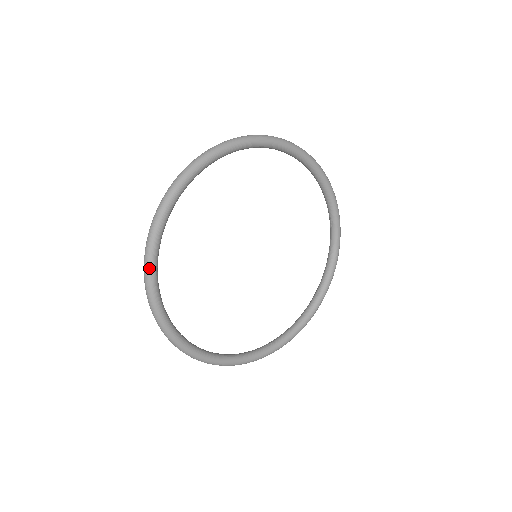
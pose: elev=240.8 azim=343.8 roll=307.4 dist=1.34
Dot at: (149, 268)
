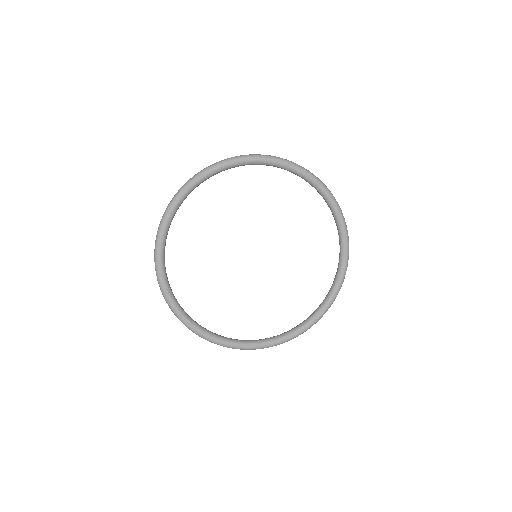
Dot at: (191, 181)
